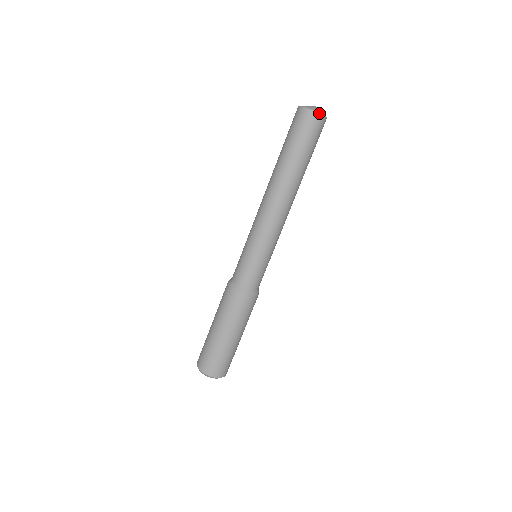
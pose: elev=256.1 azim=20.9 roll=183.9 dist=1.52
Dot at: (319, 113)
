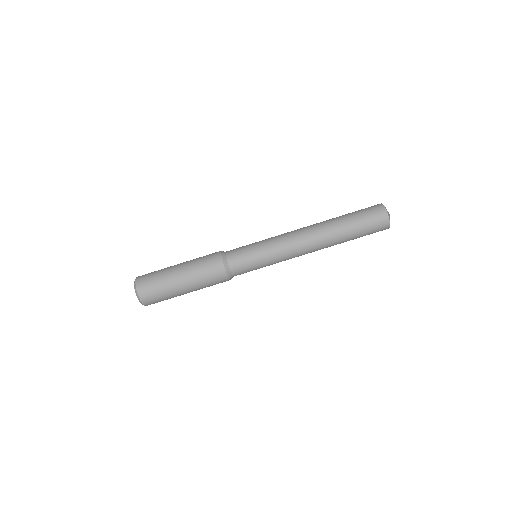
Dot at: occluded
